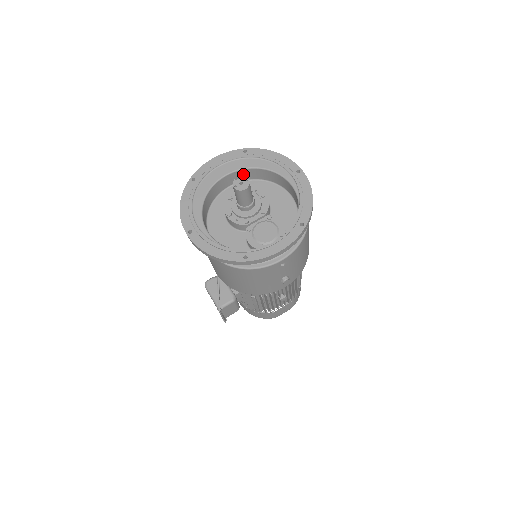
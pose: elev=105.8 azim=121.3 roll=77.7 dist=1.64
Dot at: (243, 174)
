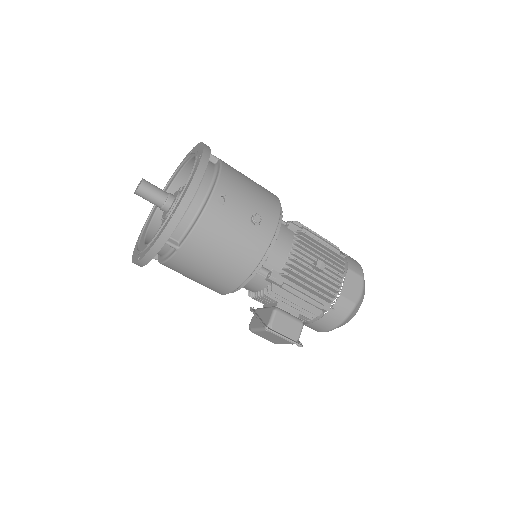
Dot at: occluded
